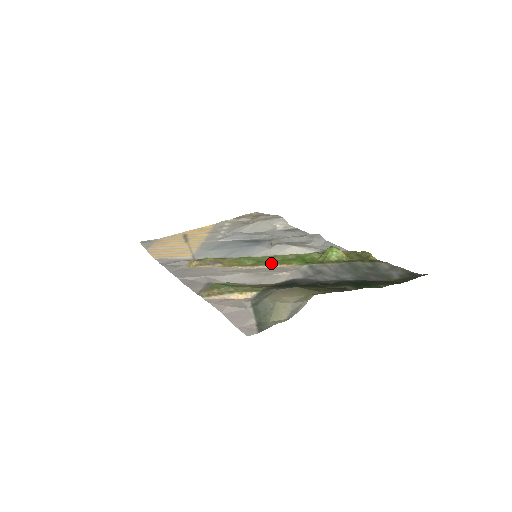
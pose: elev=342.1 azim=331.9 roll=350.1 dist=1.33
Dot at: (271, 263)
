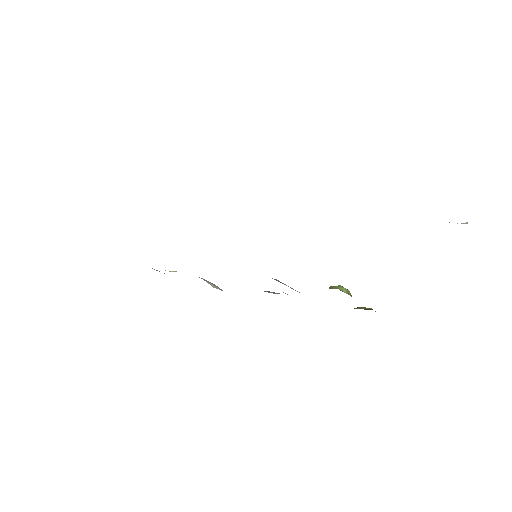
Dot at: occluded
